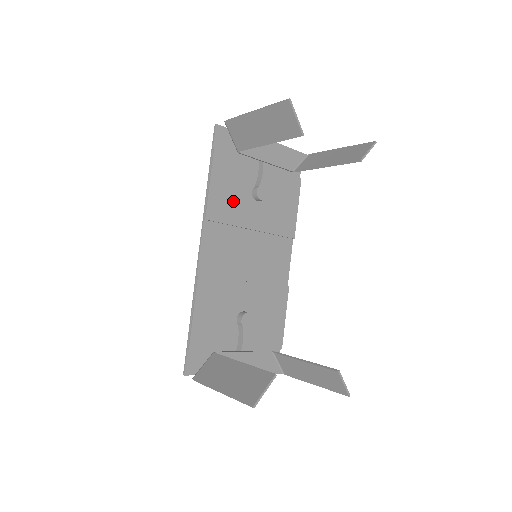
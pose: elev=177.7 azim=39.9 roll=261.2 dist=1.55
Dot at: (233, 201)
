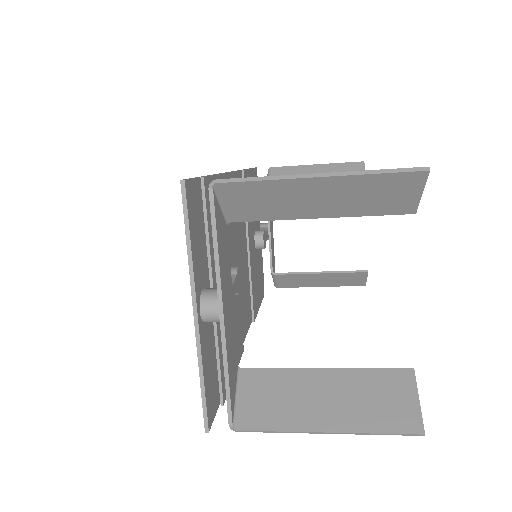
Dot at: occluded
